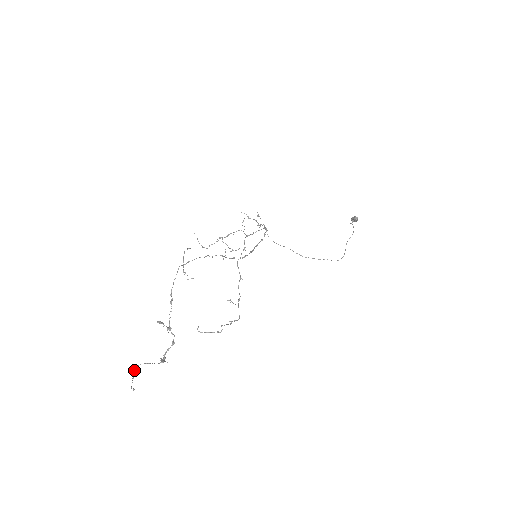
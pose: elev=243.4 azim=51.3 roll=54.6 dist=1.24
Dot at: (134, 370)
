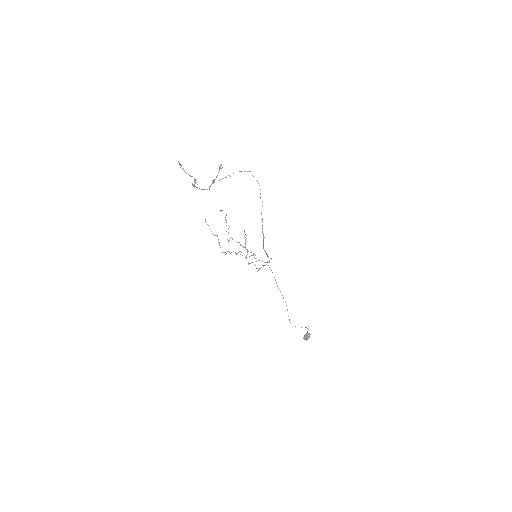
Dot at: occluded
